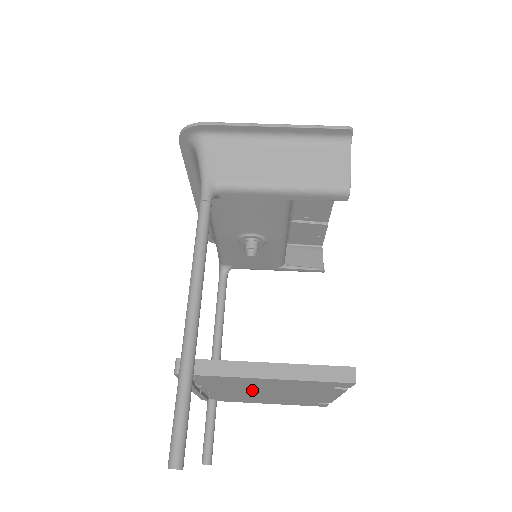
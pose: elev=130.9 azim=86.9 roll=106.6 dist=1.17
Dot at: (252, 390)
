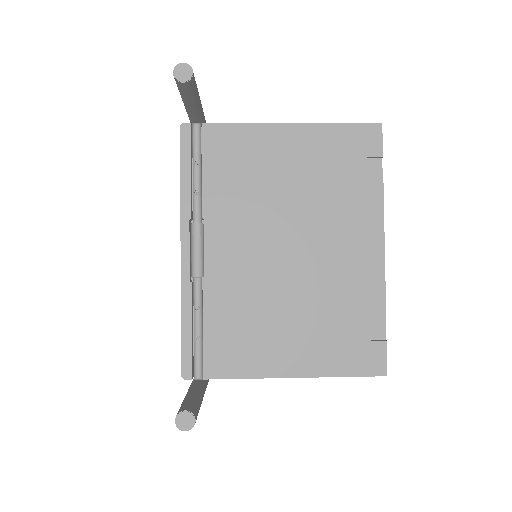
Dot at: (267, 224)
